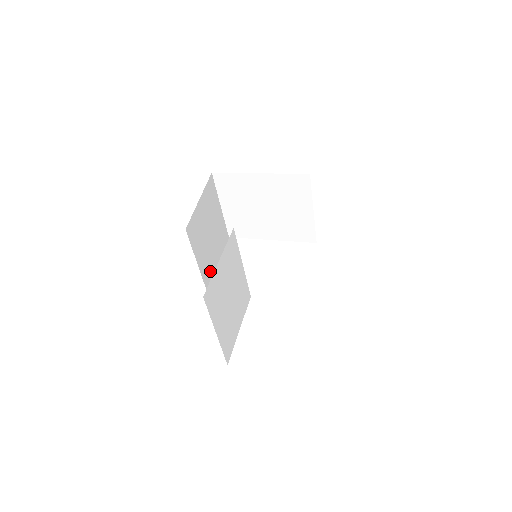
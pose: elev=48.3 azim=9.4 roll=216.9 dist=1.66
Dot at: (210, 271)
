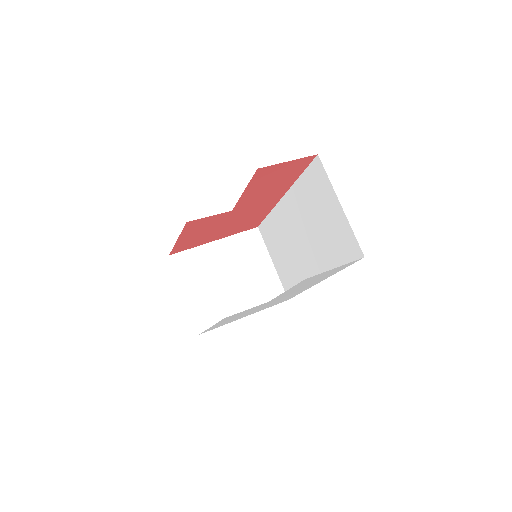
Dot at: occluded
